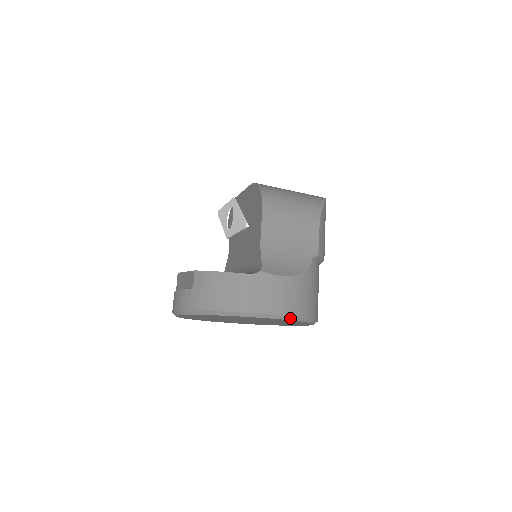
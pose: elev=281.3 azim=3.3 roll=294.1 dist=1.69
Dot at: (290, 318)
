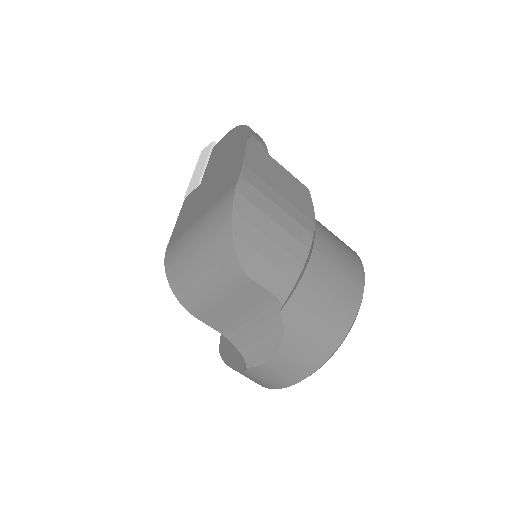
Dot at: (311, 374)
